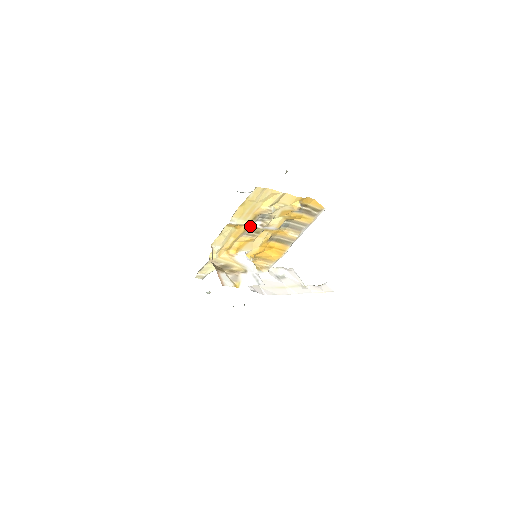
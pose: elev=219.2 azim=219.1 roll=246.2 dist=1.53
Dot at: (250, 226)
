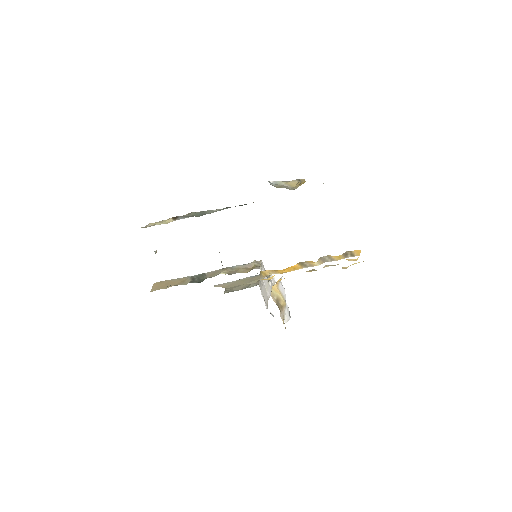
Dot at: occluded
